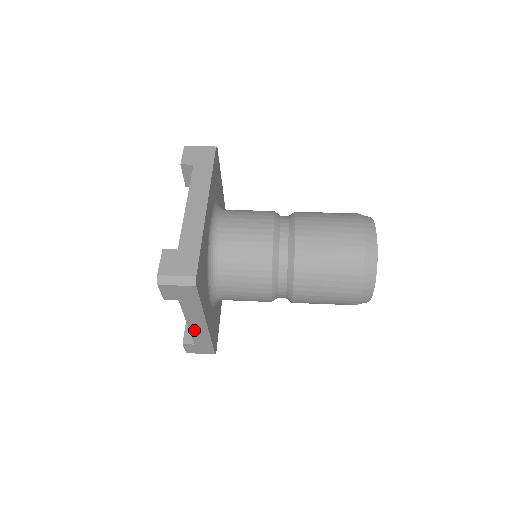
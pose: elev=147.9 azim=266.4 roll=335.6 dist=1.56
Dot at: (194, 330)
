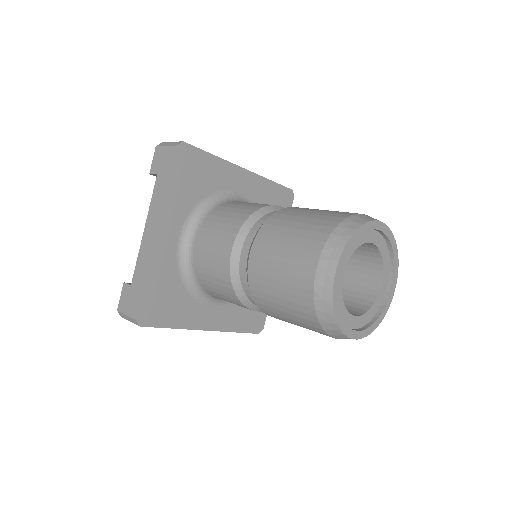
Dot at: occluded
